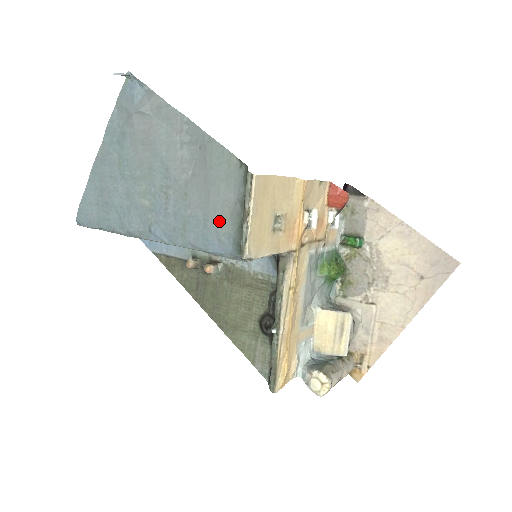
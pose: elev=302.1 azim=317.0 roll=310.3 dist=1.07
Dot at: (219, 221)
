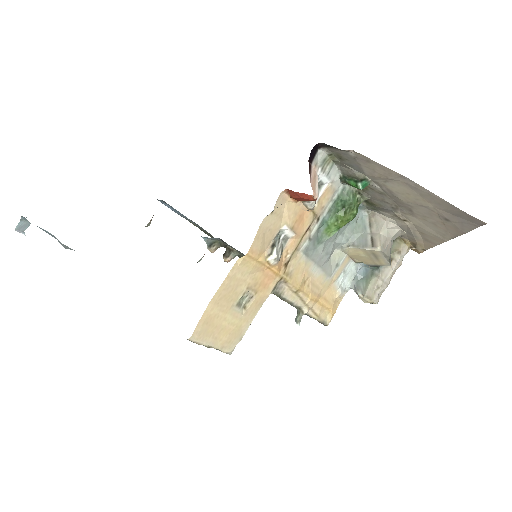
Dot at: occluded
